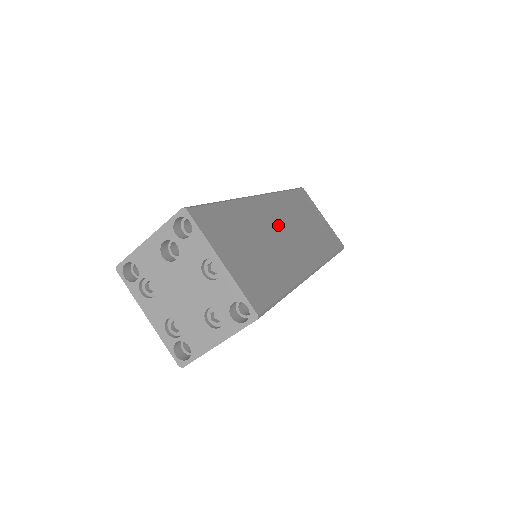
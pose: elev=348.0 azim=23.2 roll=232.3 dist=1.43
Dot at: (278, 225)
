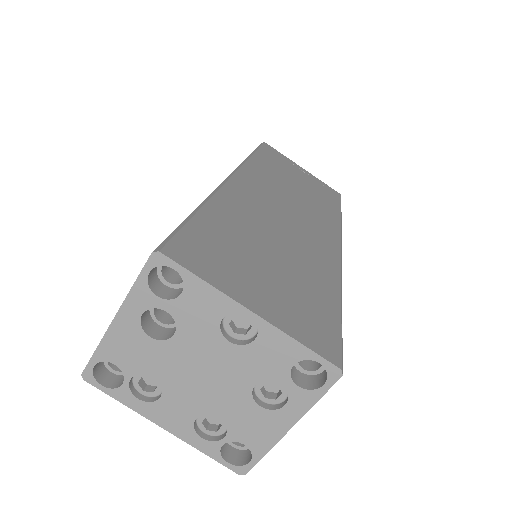
Dot at: (273, 206)
